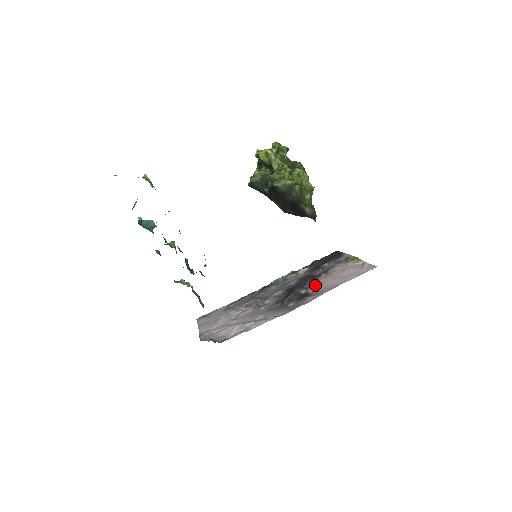
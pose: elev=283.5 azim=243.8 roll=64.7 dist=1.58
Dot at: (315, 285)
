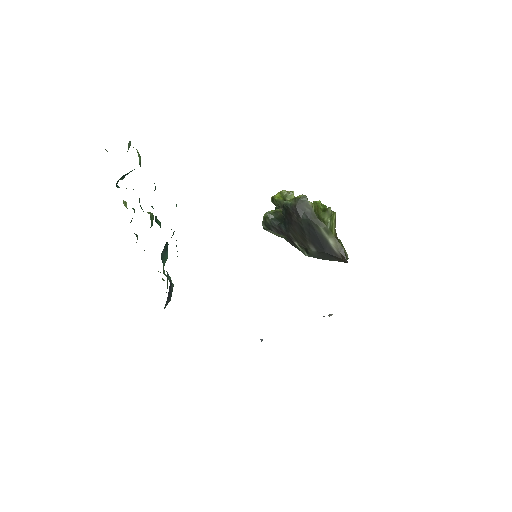
Dot at: occluded
